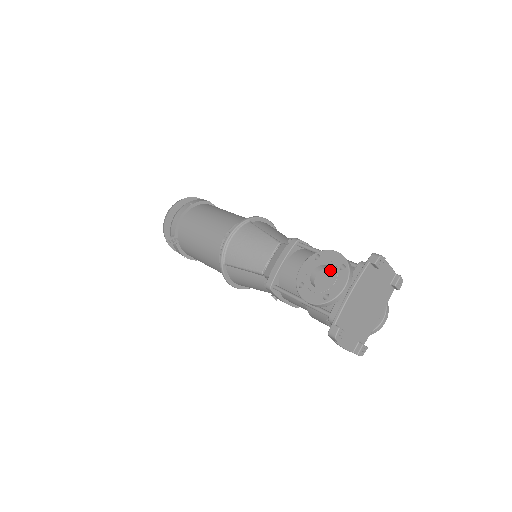
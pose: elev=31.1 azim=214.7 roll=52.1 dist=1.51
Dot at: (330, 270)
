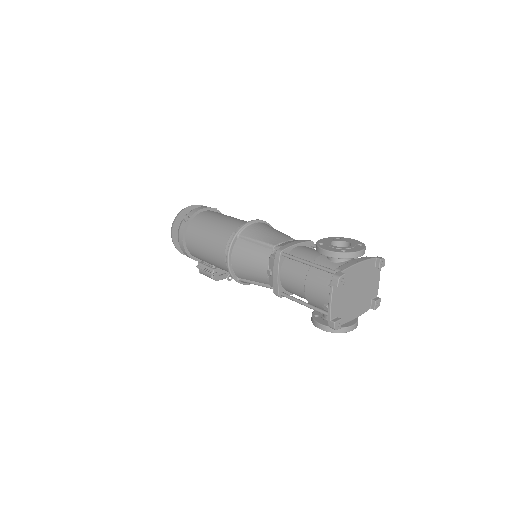
Dot at: occluded
